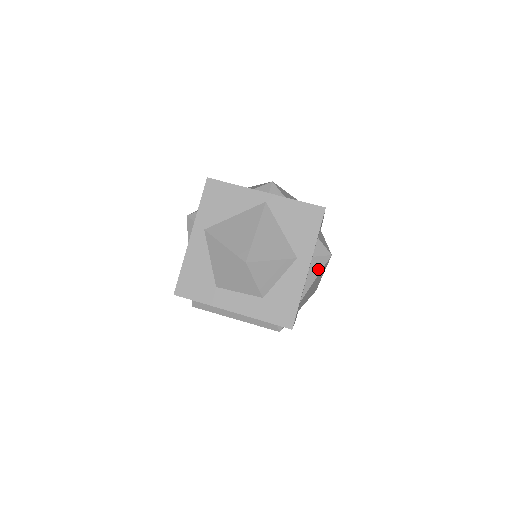
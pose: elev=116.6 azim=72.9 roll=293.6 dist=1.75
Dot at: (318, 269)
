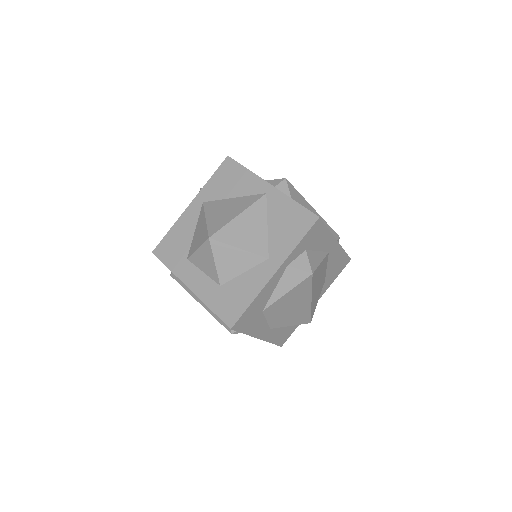
Dot at: (292, 283)
